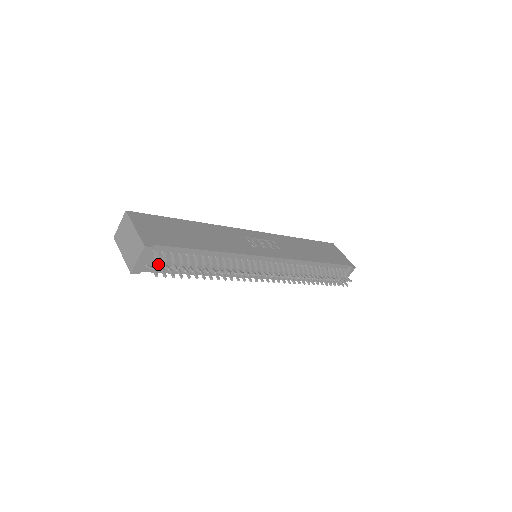
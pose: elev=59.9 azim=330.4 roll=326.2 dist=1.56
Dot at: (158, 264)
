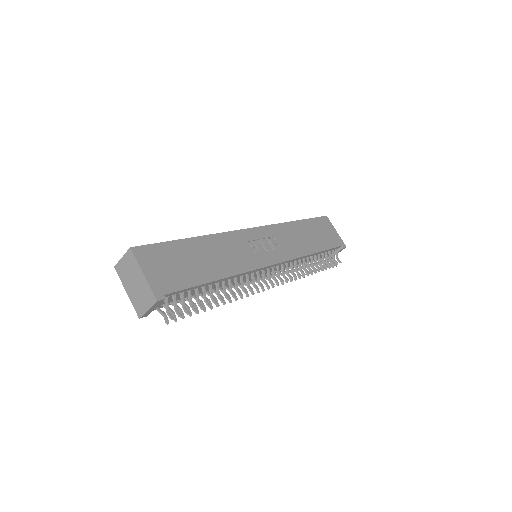
Dot at: (169, 312)
